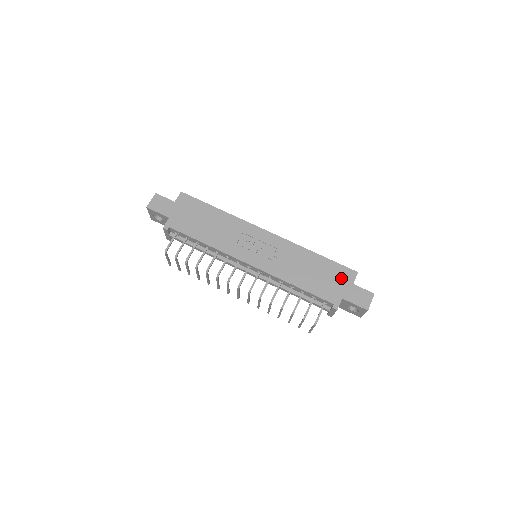
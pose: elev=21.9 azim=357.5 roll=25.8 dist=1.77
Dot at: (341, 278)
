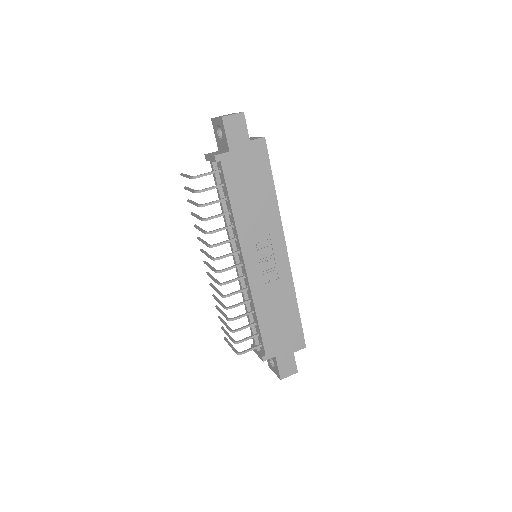
Dot at: (292, 341)
